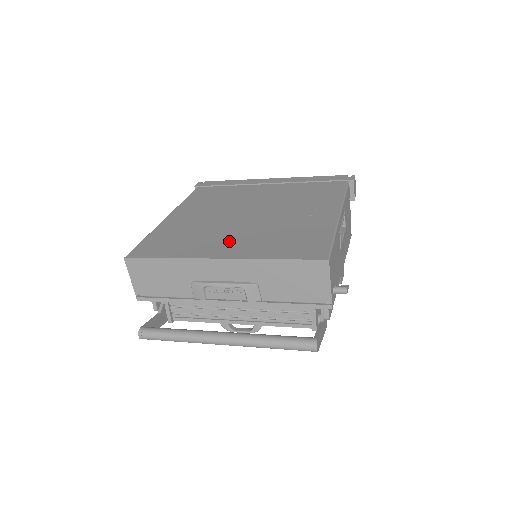
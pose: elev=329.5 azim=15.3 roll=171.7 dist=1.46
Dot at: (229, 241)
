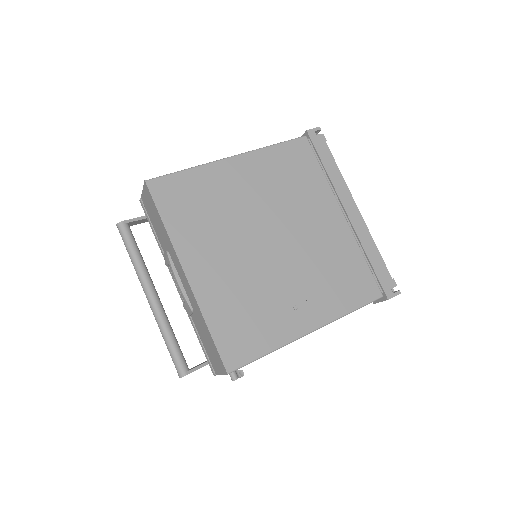
Dot at: (217, 261)
